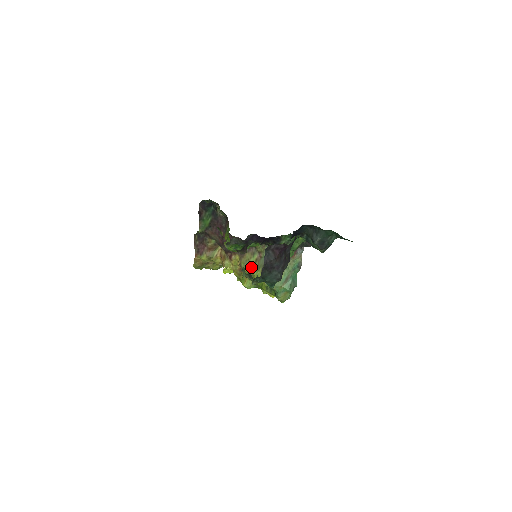
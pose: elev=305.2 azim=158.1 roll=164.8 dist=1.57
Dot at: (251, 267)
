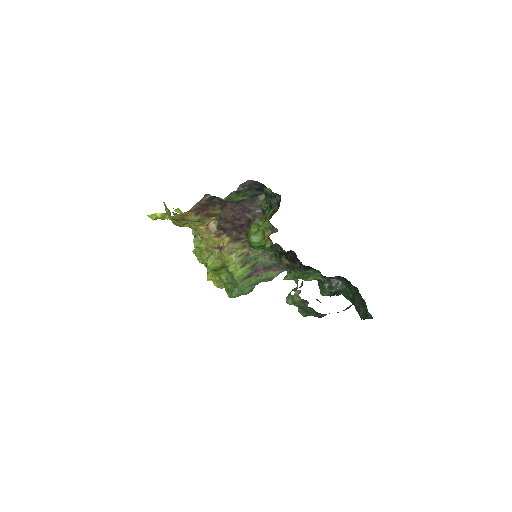
Dot at: (234, 256)
